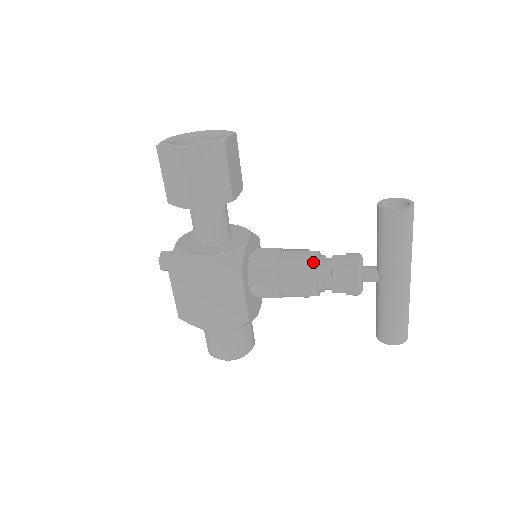
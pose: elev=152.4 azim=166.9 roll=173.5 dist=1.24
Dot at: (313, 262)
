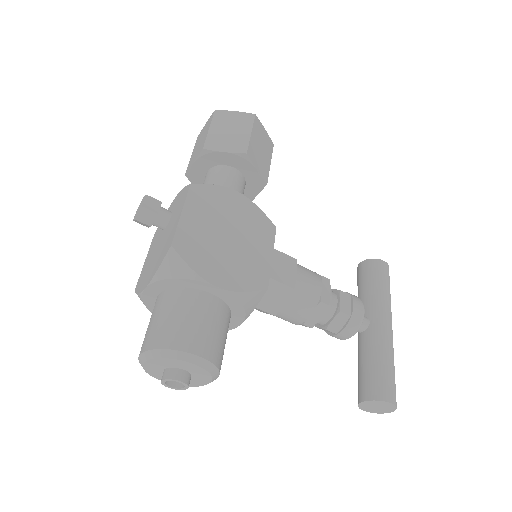
Dot at: occluded
